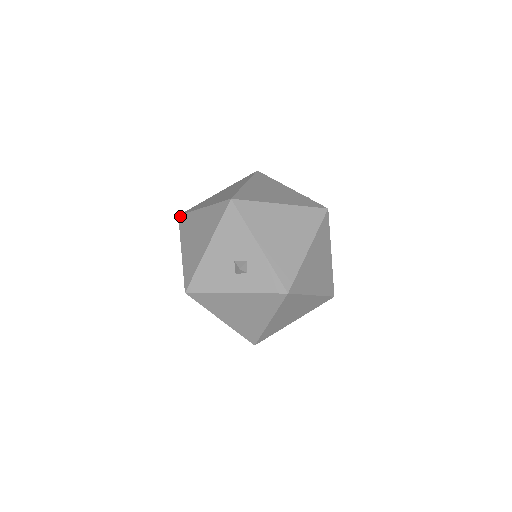
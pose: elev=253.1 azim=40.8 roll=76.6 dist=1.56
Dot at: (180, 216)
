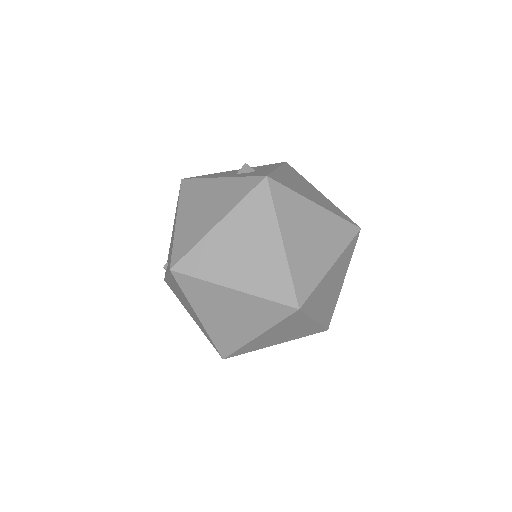
Dot at: occluded
